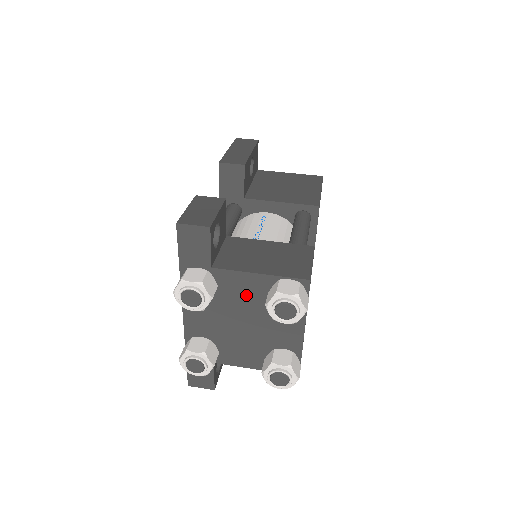
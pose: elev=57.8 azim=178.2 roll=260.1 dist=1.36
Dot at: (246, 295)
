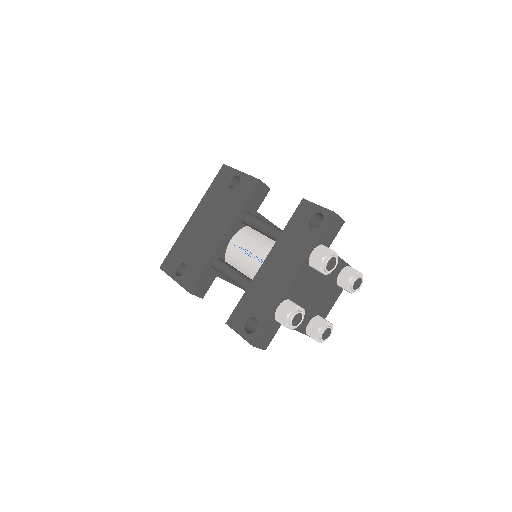
Dot at: occluded
